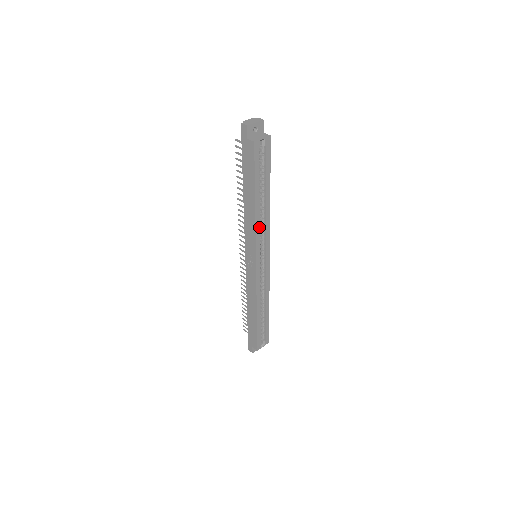
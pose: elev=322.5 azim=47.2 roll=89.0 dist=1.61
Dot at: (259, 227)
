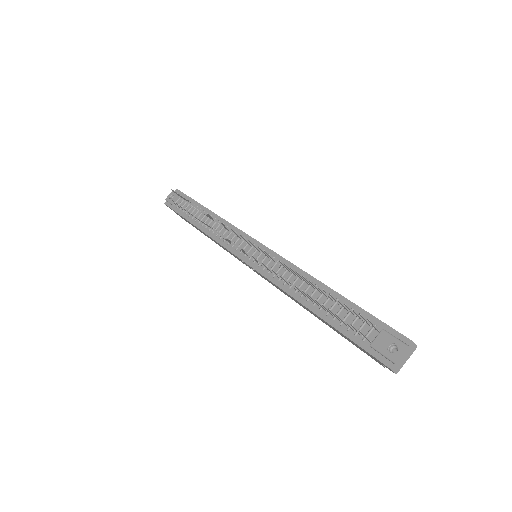
Dot at: occluded
